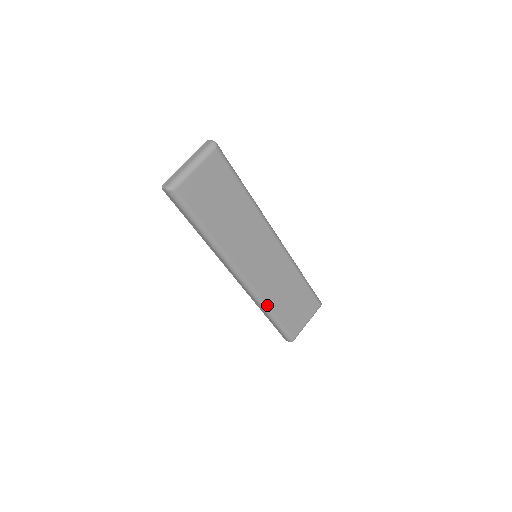
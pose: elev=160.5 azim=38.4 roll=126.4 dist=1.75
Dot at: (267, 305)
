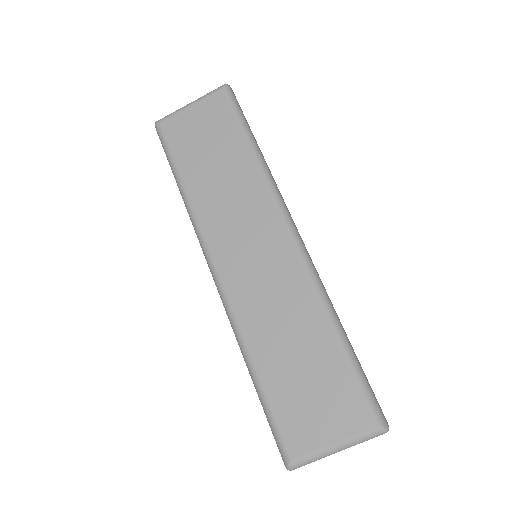
Dot at: (245, 344)
